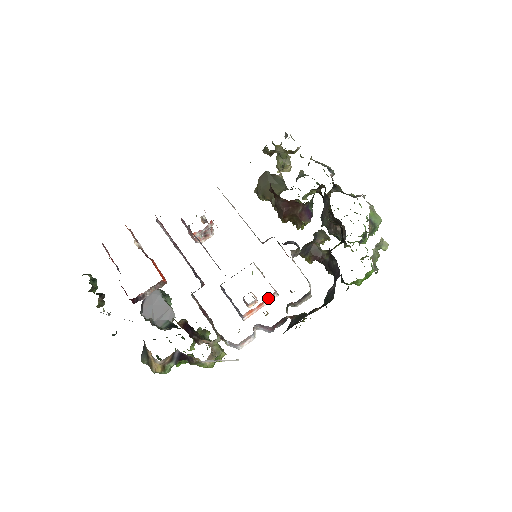
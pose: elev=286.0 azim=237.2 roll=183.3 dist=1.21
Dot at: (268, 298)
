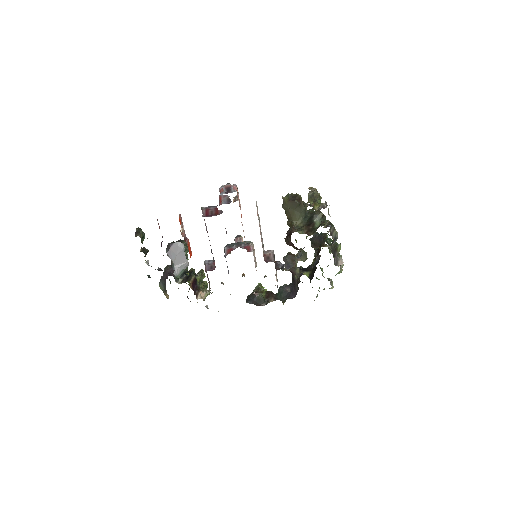
Dot at: occluded
